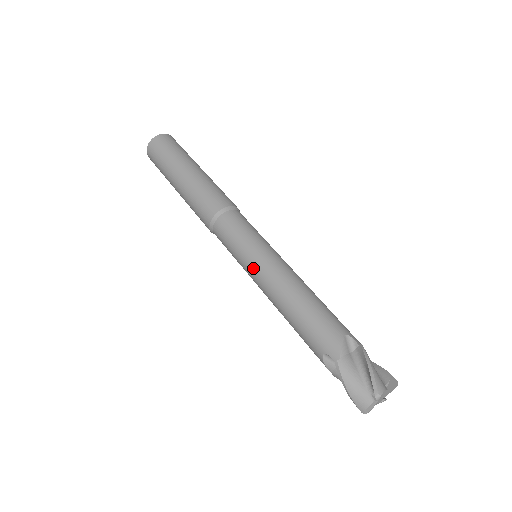
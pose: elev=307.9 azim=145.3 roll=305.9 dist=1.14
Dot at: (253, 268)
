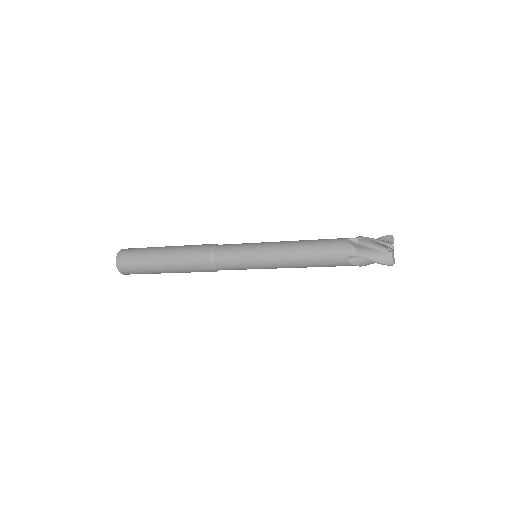
Dot at: (266, 243)
